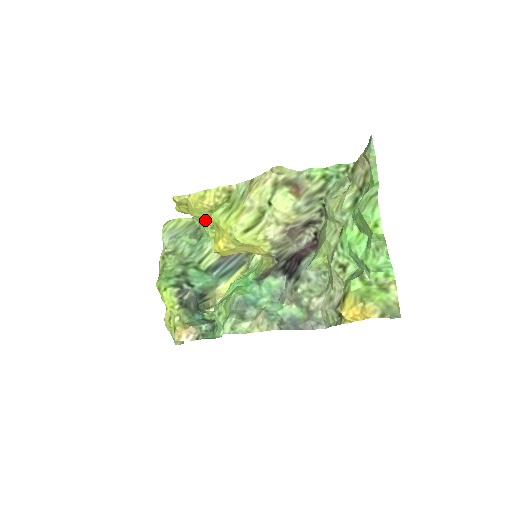
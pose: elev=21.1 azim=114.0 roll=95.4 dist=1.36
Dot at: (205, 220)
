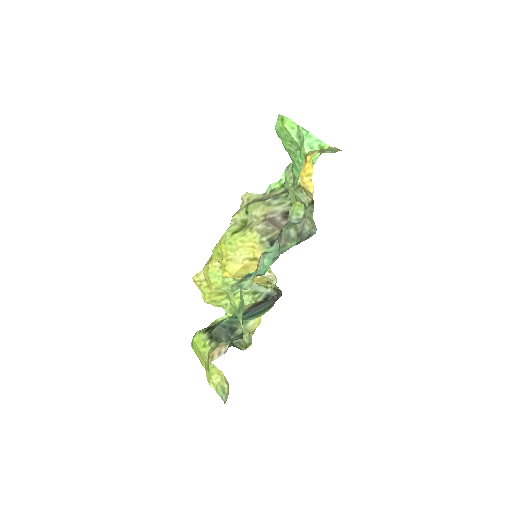
Dot at: (222, 282)
